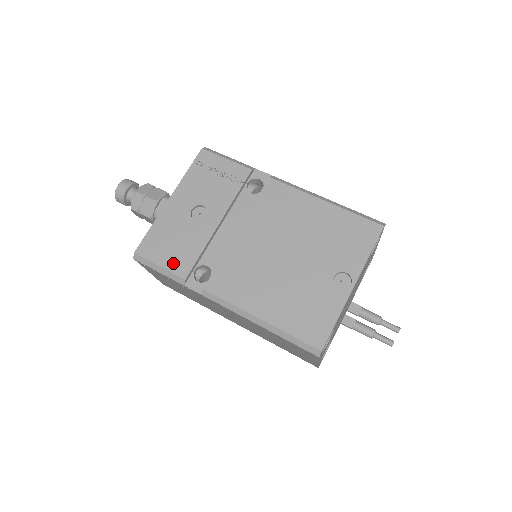
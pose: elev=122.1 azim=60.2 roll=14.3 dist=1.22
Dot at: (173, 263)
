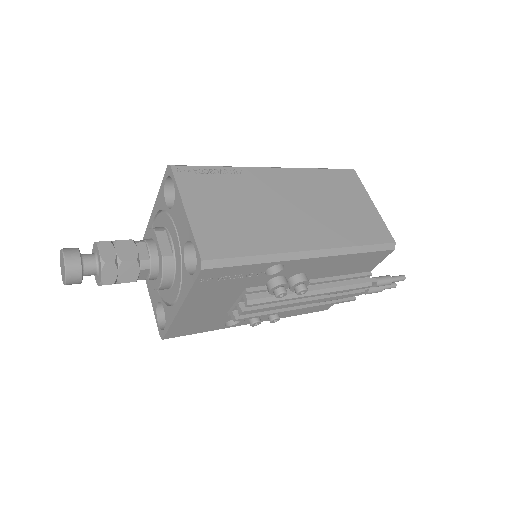
Dot at: occluded
